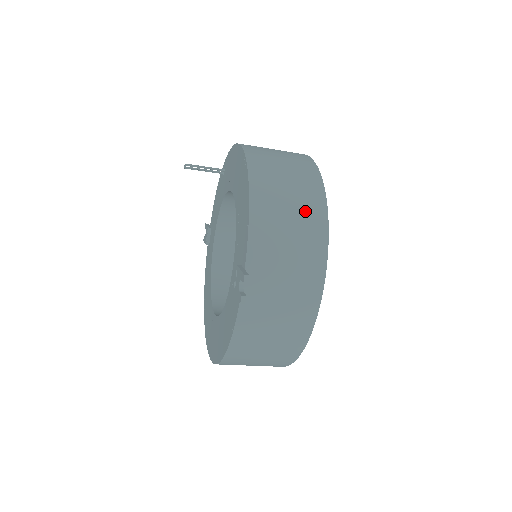
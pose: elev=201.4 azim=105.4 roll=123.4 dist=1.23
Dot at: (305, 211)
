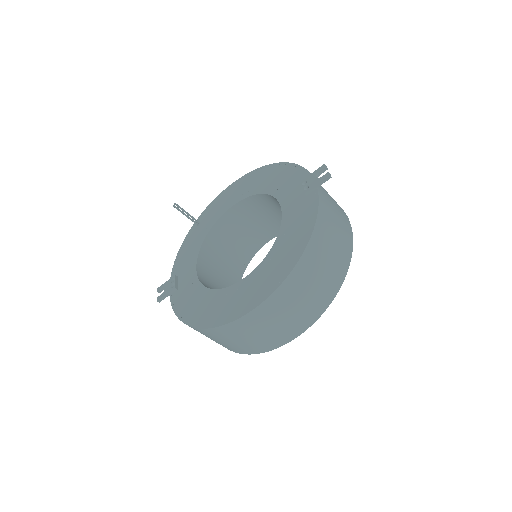
Dot at: occluded
